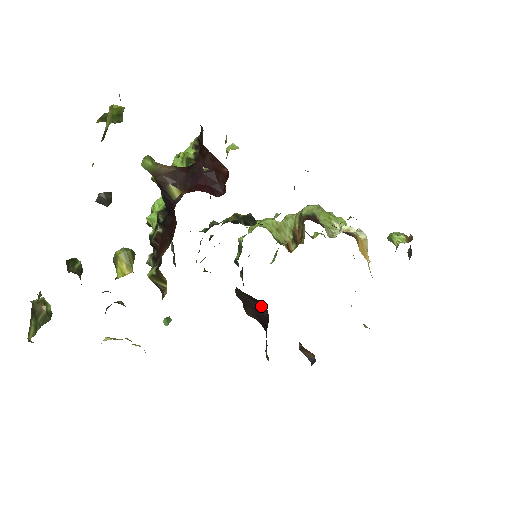
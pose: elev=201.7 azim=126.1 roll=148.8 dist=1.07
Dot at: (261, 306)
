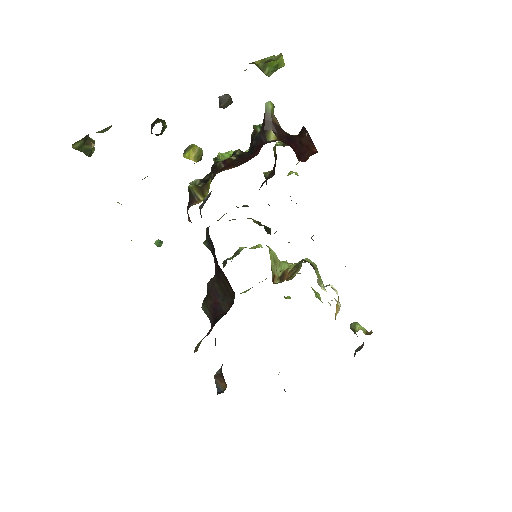
Dot at: (227, 300)
